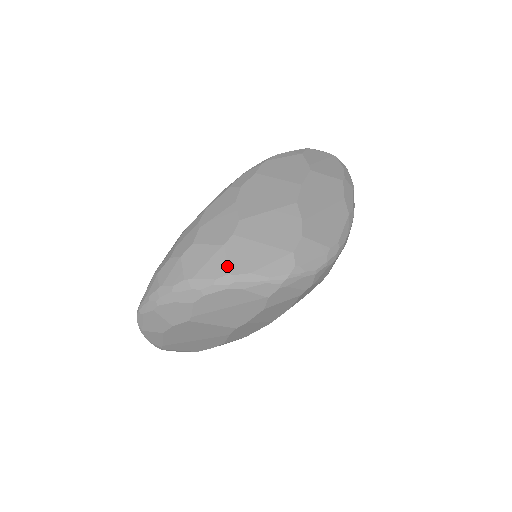
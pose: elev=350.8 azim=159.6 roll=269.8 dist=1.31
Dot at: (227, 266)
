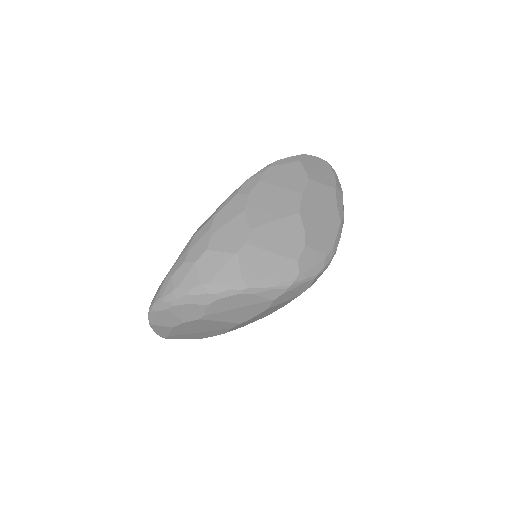
Dot at: (240, 273)
